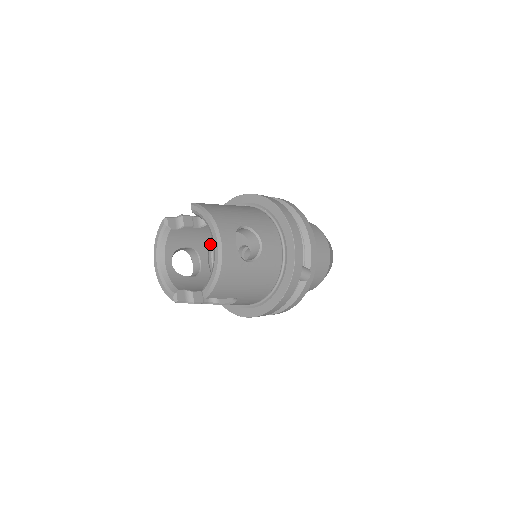
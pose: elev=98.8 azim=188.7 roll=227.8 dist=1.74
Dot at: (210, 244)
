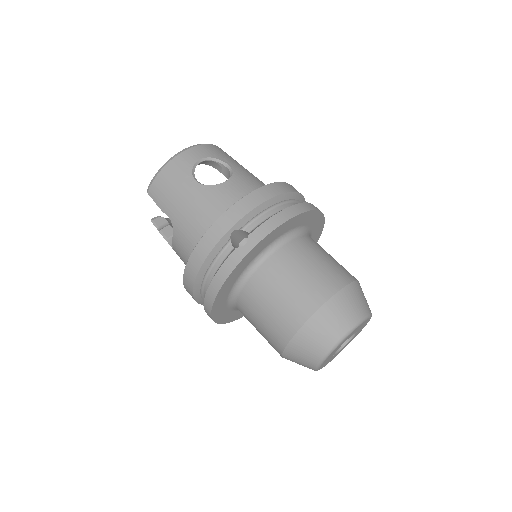
Dot at: occluded
